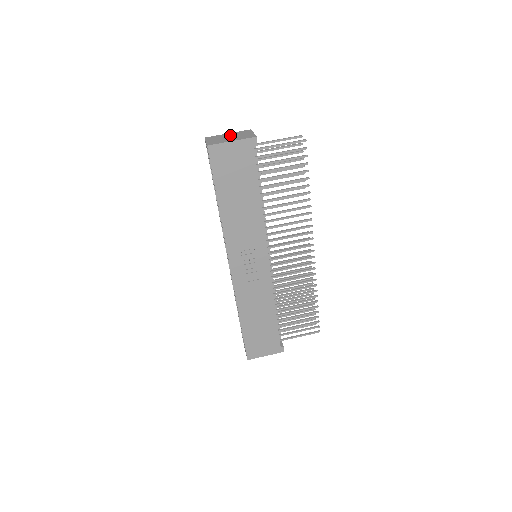
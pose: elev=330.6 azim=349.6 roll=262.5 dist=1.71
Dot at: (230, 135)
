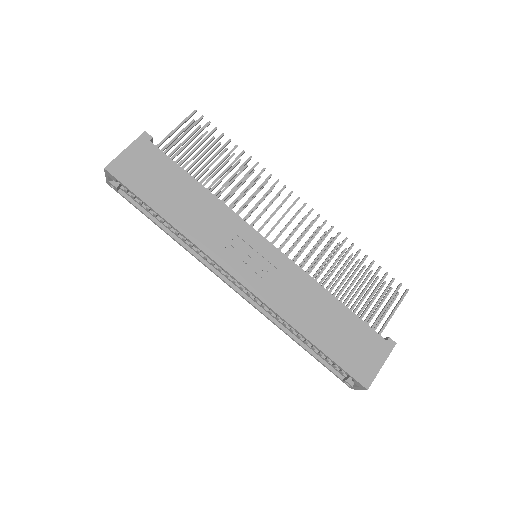
Dot at: occluded
